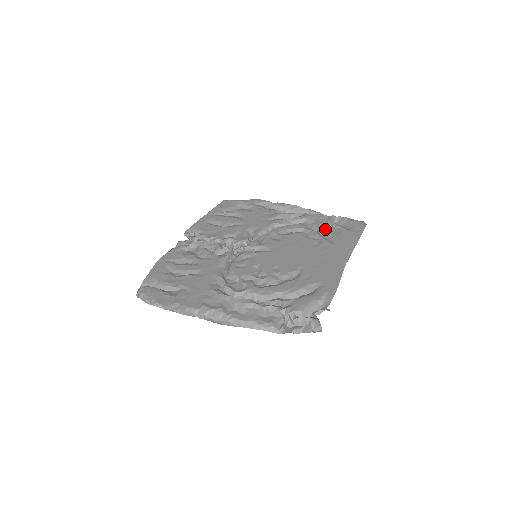
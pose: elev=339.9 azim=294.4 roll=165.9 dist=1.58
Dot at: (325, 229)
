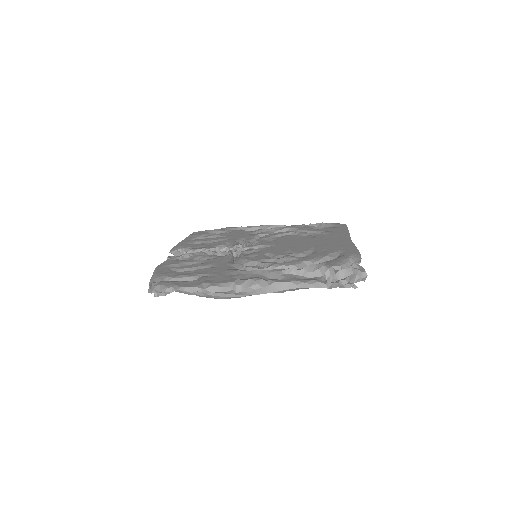
Dot at: (311, 230)
